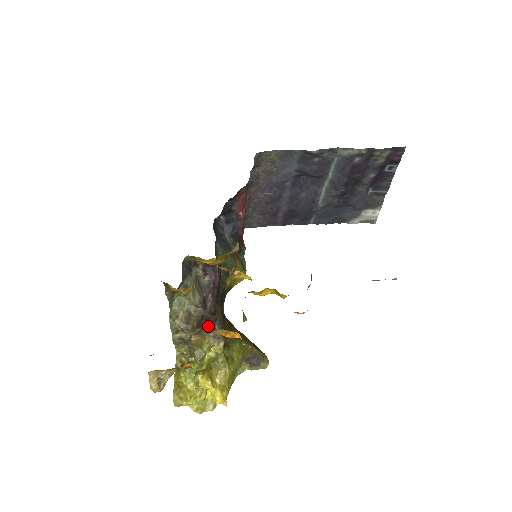
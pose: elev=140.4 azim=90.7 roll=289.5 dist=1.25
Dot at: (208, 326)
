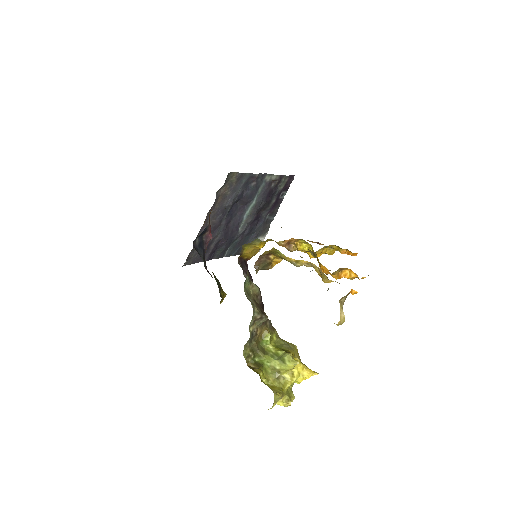
Dot at: occluded
